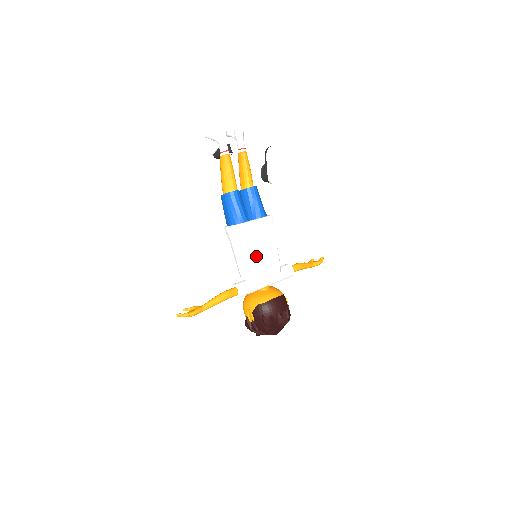
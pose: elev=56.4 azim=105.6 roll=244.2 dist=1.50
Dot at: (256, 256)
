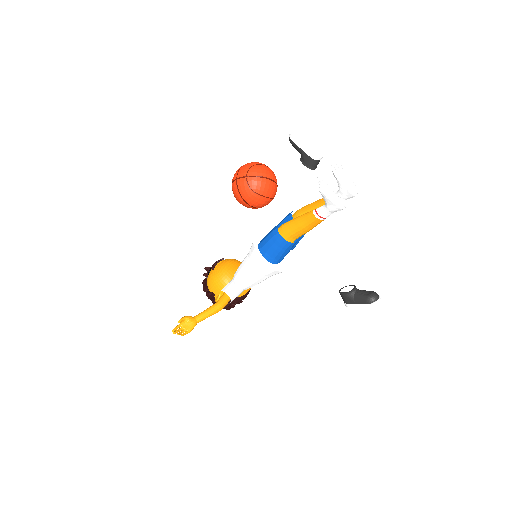
Dot at: occluded
